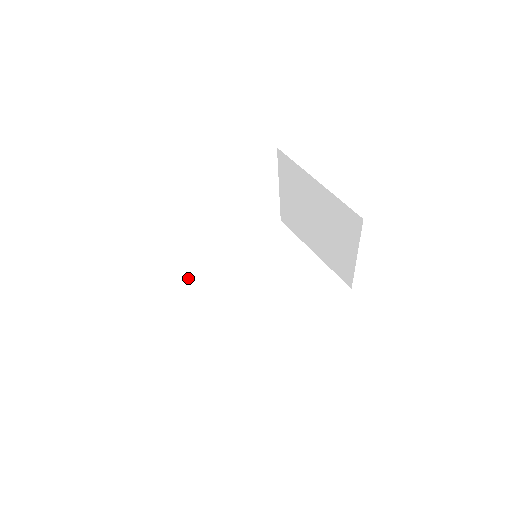
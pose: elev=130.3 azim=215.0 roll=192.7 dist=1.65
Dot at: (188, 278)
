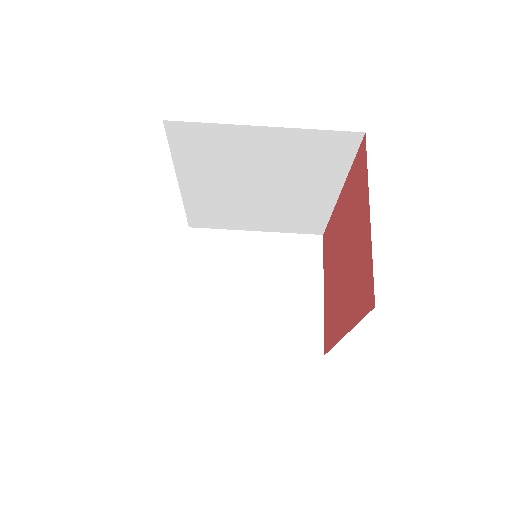
Dot at: (190, 219)
